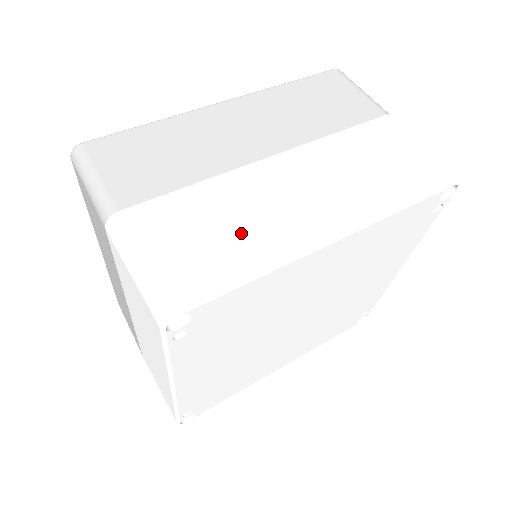
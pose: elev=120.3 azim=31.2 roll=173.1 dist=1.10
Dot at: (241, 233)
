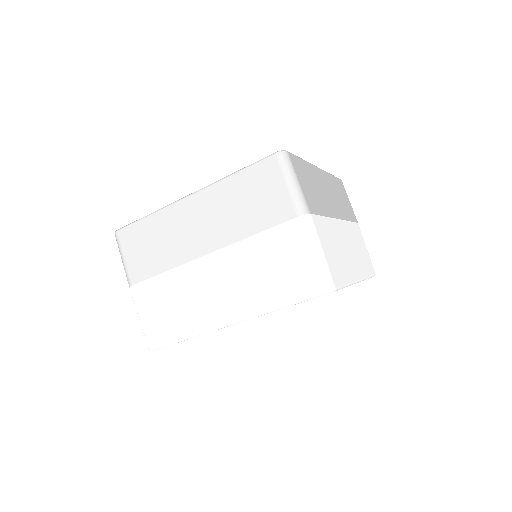
Dot at: (341, 258)
